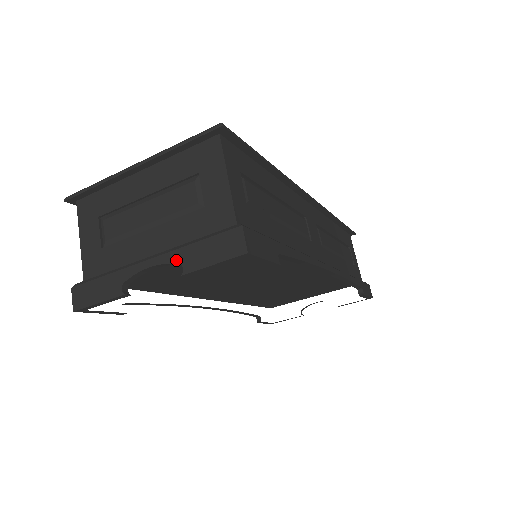
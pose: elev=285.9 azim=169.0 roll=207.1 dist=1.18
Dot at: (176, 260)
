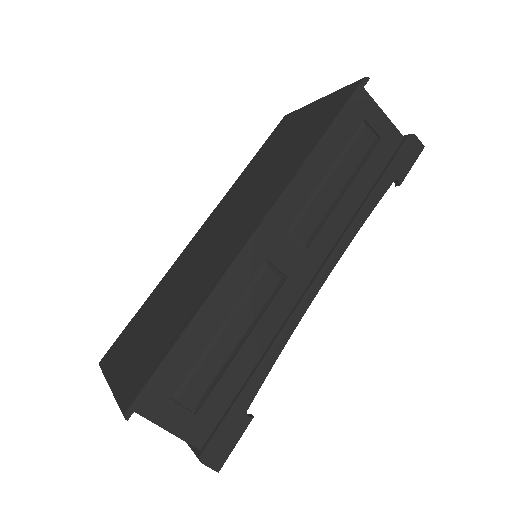
Dot at: occluded
